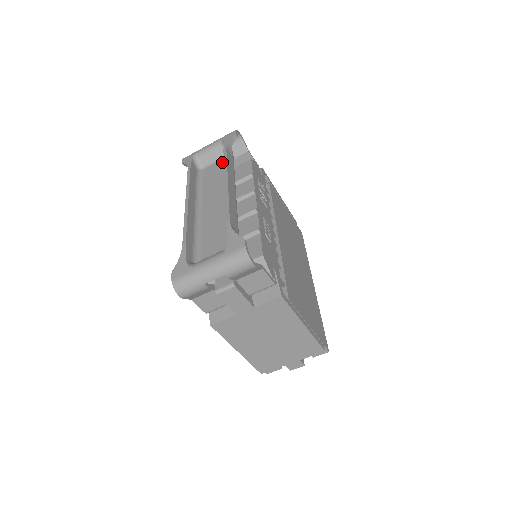
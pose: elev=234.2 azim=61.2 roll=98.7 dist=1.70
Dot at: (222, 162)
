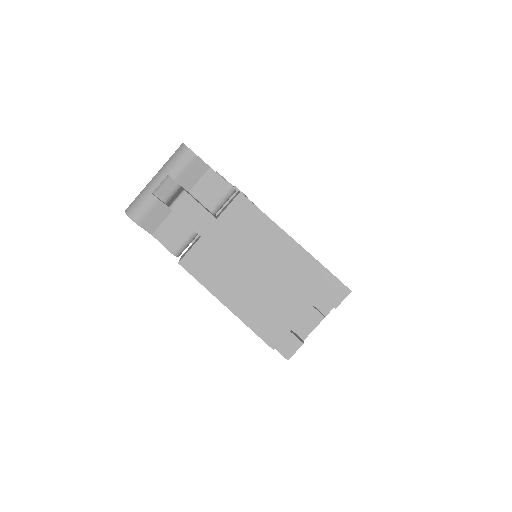
Dot at: occluded
